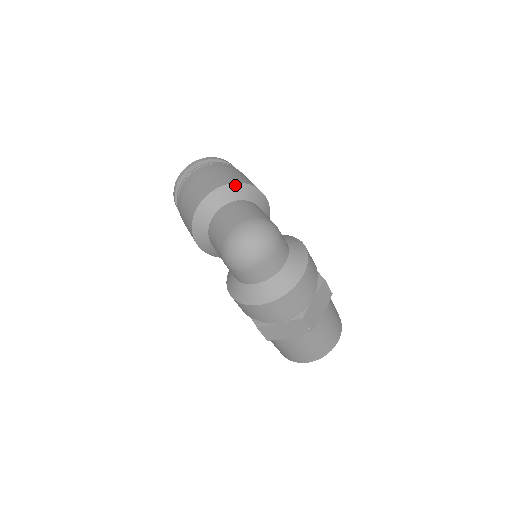
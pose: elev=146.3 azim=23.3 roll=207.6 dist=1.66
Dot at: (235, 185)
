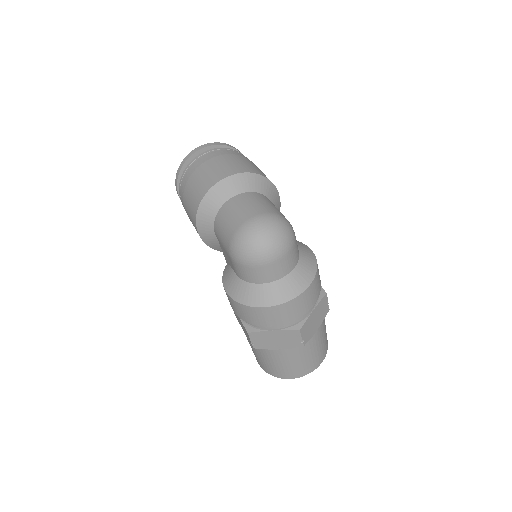
Dot at: (253, 175)
